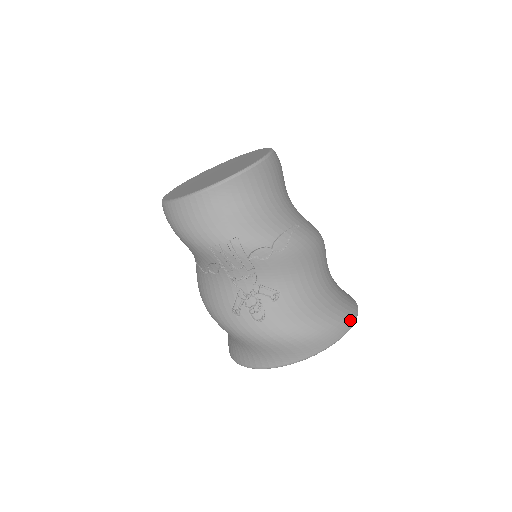
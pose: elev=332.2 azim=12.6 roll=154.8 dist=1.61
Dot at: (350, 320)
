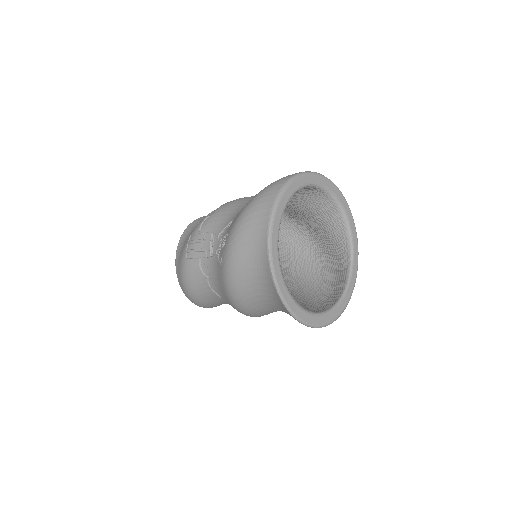
Dot at: occluded
